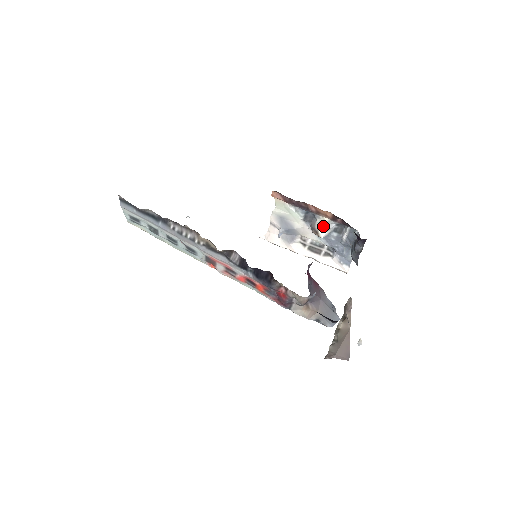
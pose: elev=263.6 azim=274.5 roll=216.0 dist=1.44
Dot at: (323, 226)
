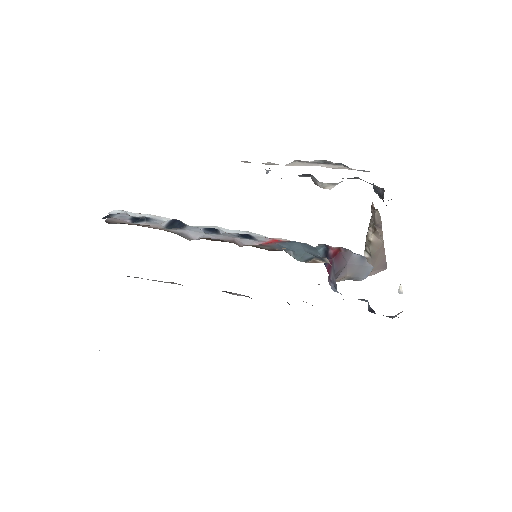
Dot at: (329, 185)
